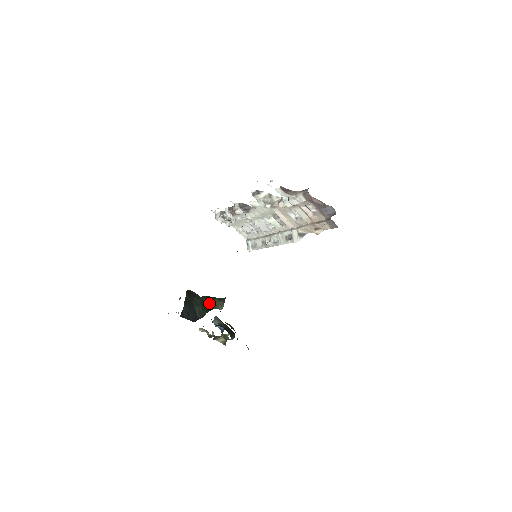
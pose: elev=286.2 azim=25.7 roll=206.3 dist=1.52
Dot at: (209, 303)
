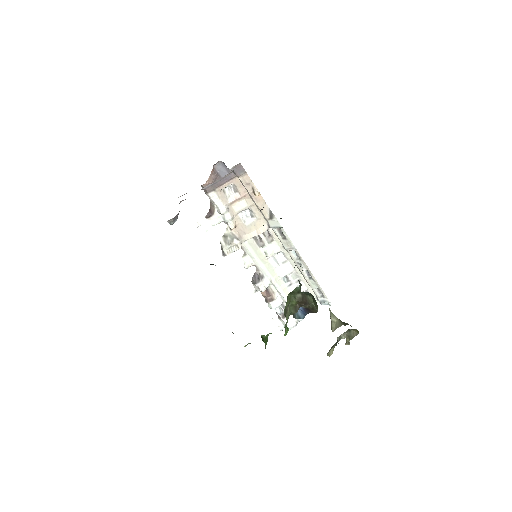
Dot at: occluded
